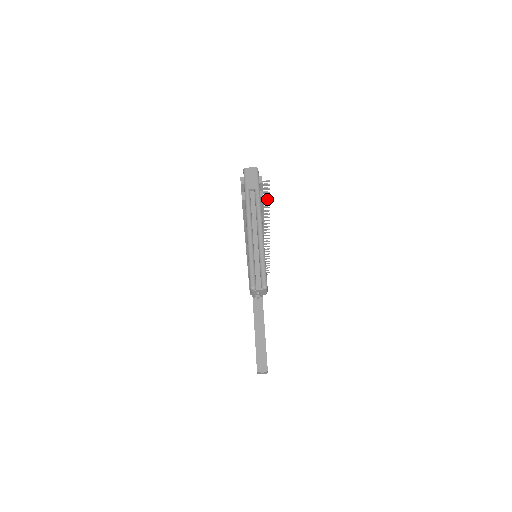
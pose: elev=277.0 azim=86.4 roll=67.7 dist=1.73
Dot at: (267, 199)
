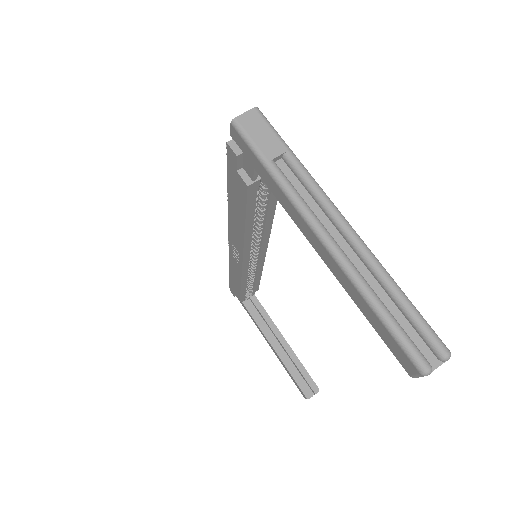
Dot at: occluded
